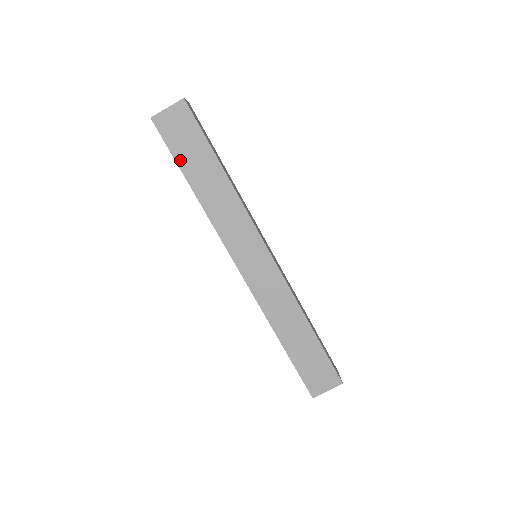
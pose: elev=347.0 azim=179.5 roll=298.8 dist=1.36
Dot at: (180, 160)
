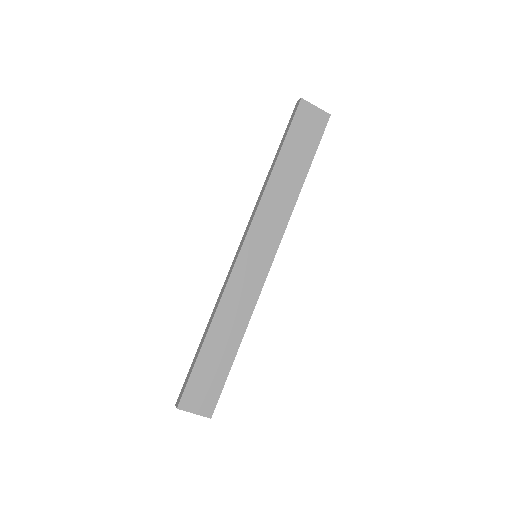
Dot at: (288, 141)
